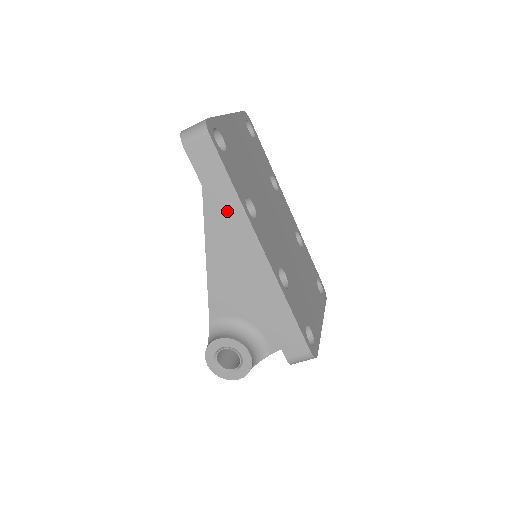
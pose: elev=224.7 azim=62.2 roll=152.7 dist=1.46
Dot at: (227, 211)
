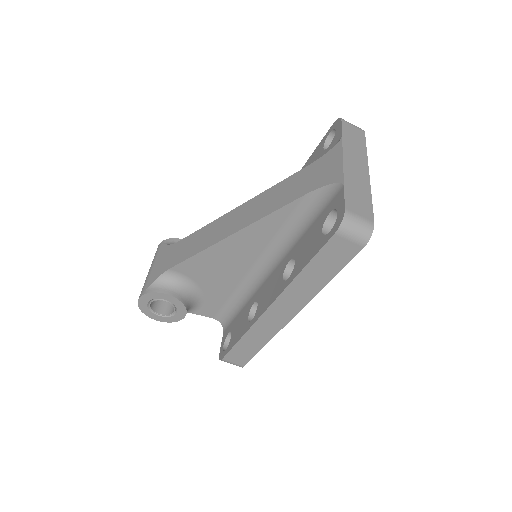
Dot at: (303, 286)
